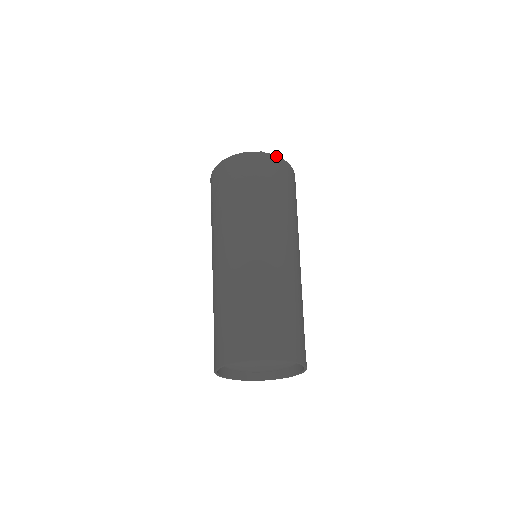
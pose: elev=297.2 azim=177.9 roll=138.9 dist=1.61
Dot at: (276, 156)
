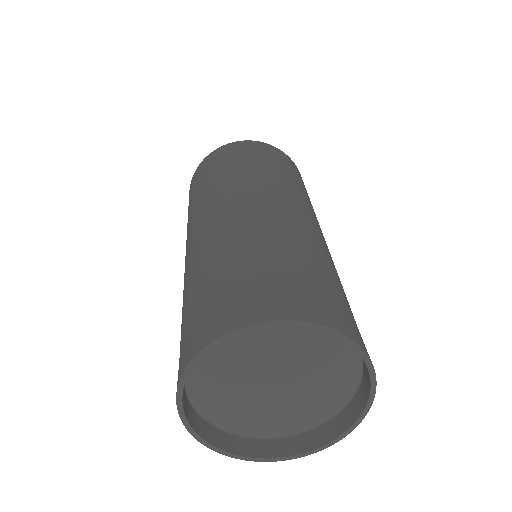
Dot at: (235, 142)
